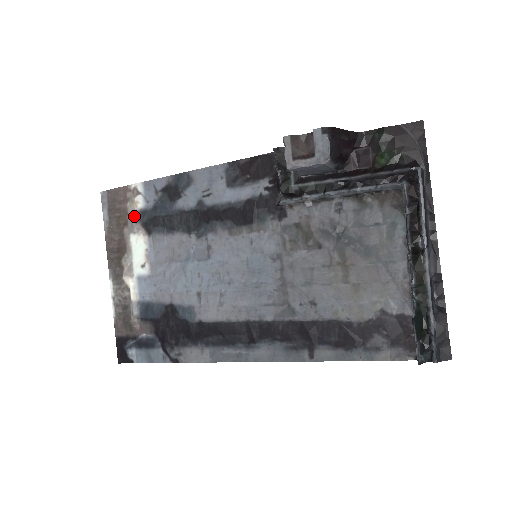
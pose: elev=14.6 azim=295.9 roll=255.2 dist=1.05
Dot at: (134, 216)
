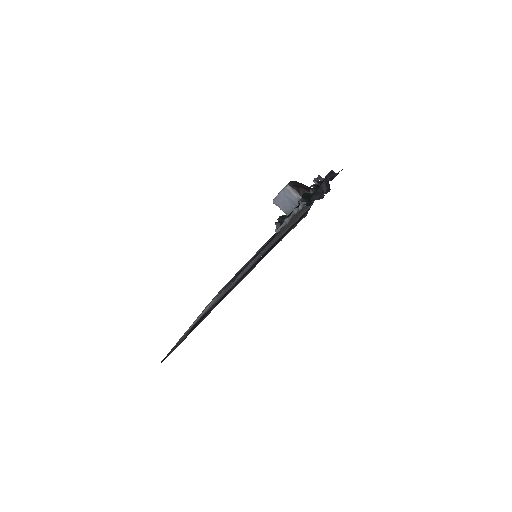
Dot at: occluded
